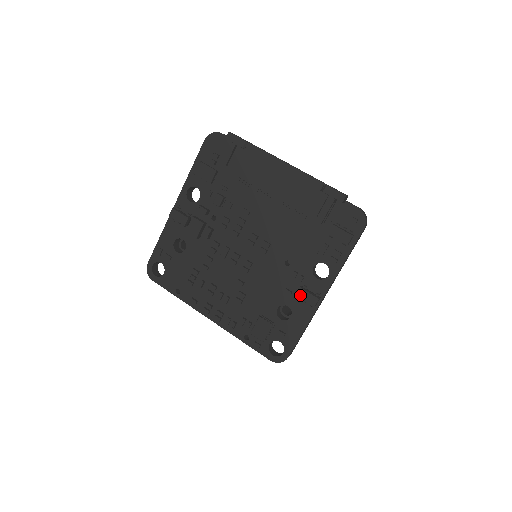
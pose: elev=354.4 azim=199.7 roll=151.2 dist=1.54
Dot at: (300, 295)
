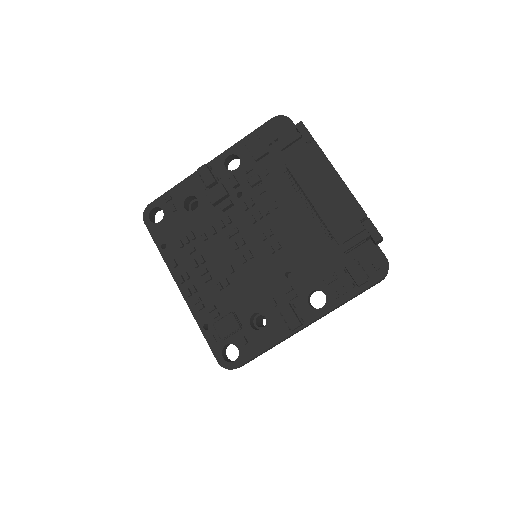
Dot at: (284, 311)
